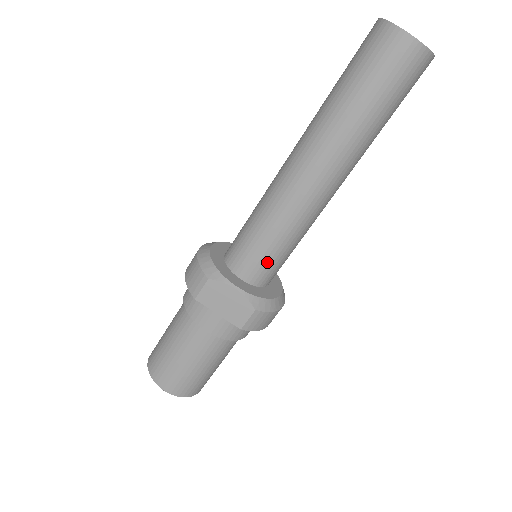
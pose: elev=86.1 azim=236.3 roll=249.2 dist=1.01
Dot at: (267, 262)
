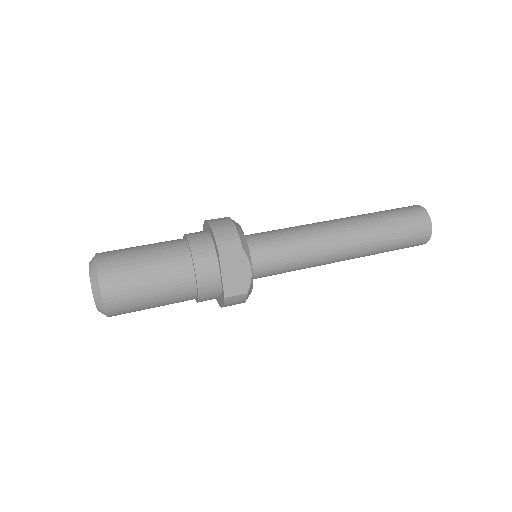
Dot at: (273, 268)
